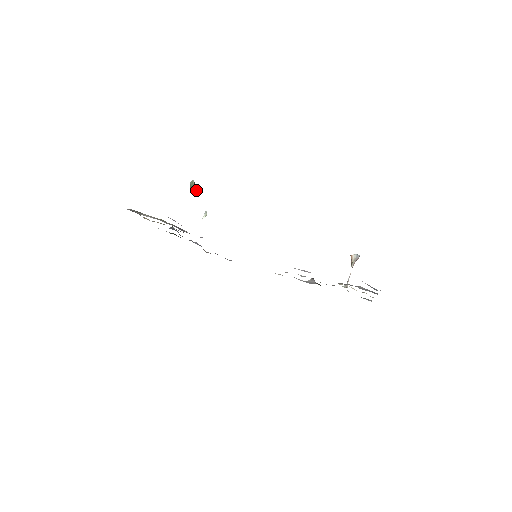
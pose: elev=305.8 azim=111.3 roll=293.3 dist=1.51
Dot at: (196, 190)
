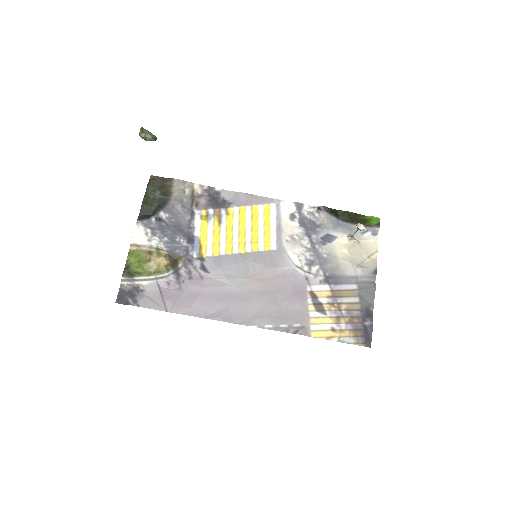
Dot at: (152, 140)
